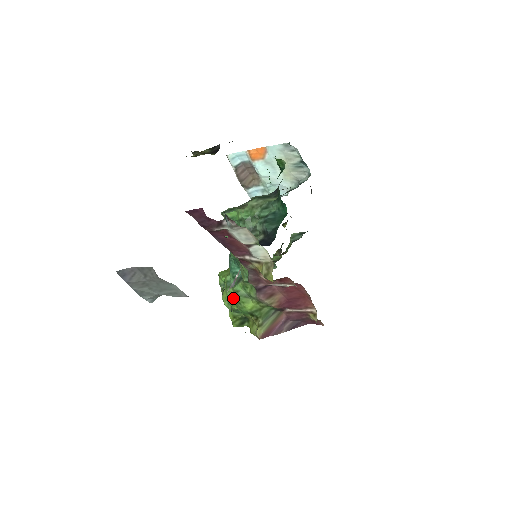
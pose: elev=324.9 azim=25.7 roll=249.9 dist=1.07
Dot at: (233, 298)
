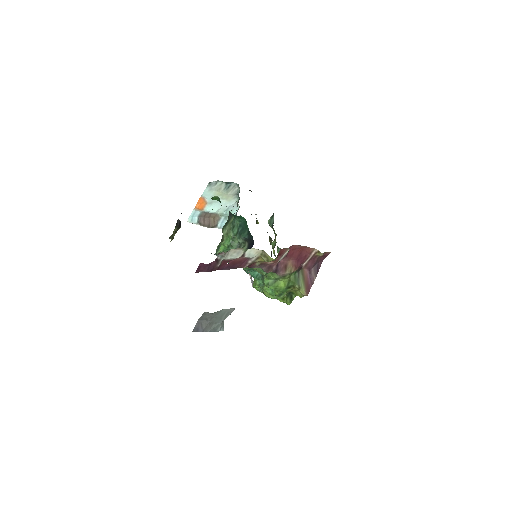
Dot at: (271, 290)
